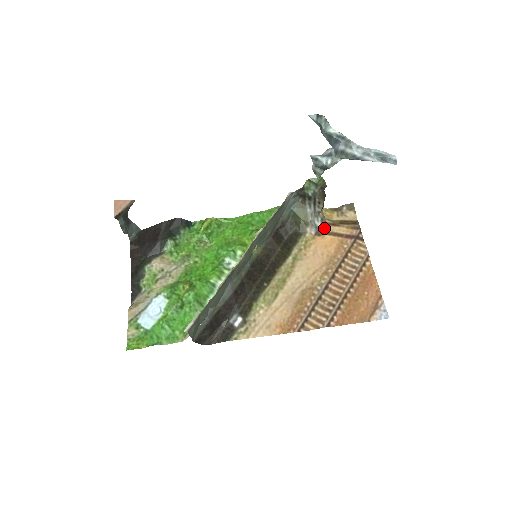
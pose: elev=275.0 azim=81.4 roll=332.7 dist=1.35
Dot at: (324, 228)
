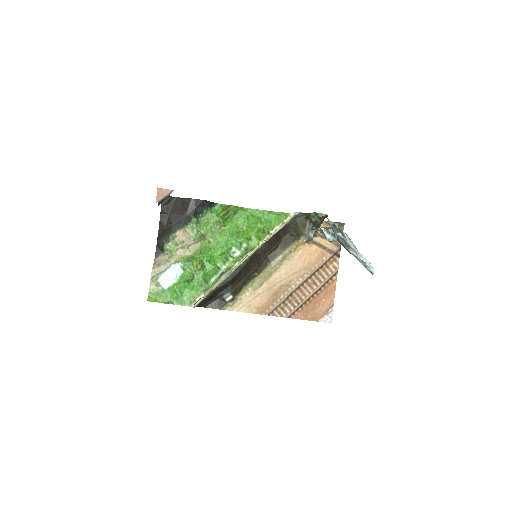
Dot at: (315, 238)
